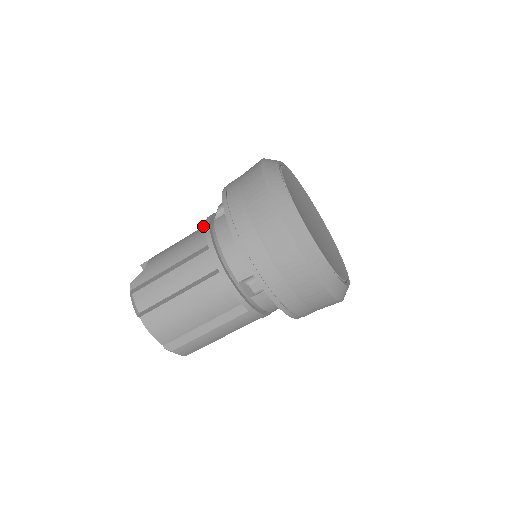
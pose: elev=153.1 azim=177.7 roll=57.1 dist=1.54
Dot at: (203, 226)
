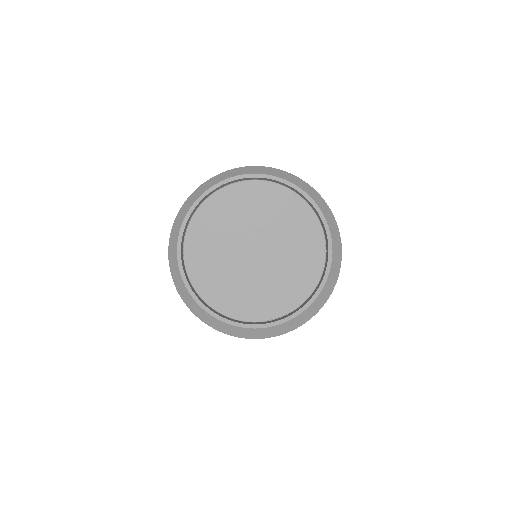
Dot at: occluded
